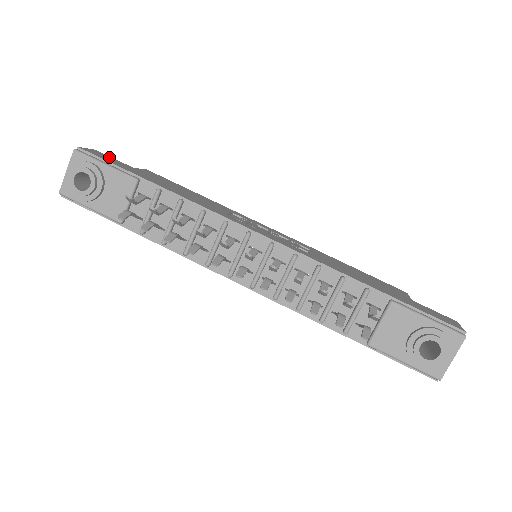
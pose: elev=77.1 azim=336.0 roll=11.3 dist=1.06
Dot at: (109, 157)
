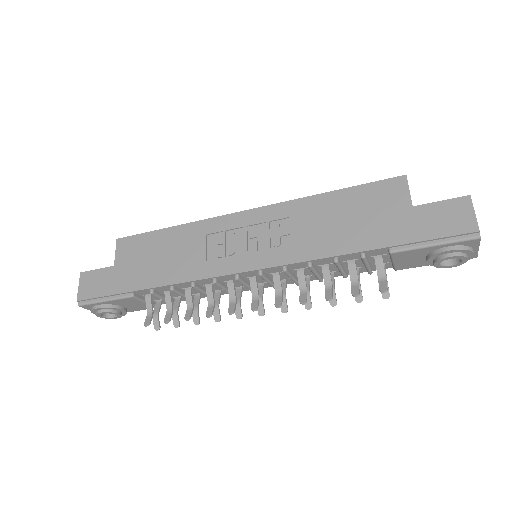
Dot at: (94, 276)
